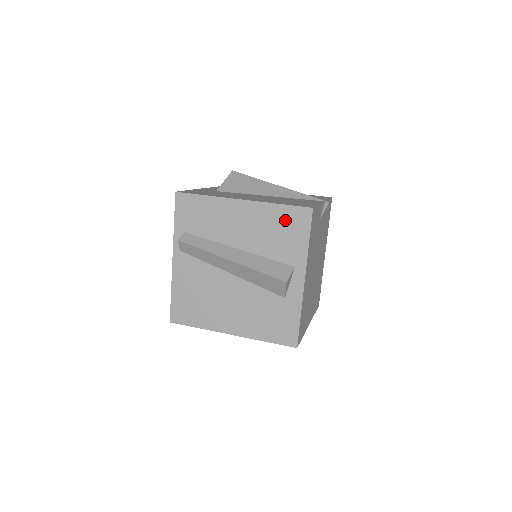
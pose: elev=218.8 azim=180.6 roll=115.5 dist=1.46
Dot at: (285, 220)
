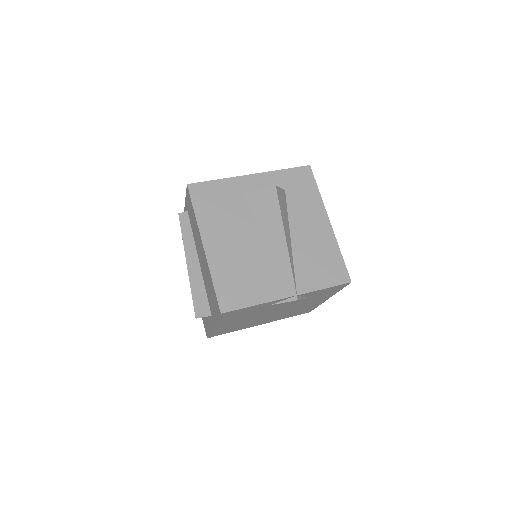
Dot at: (213, 293)
